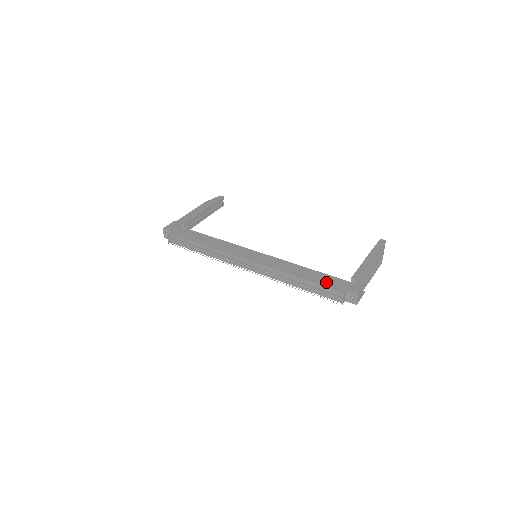
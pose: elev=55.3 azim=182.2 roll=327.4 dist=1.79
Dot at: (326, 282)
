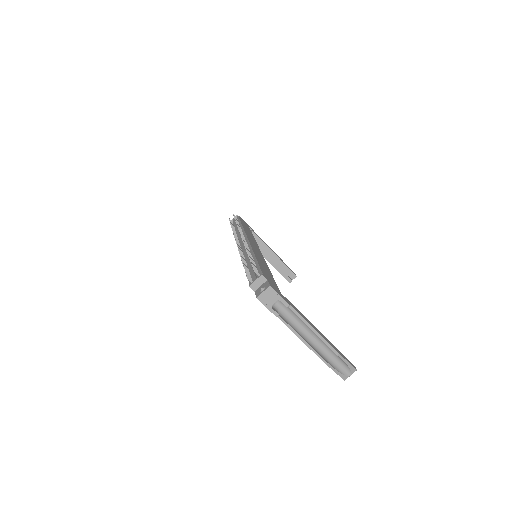
Dot at: (266, 272)
